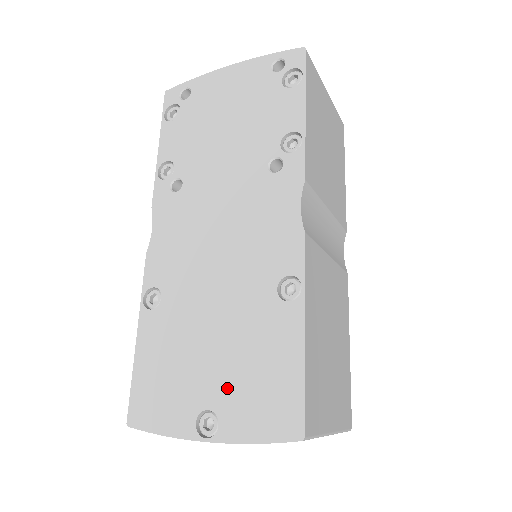
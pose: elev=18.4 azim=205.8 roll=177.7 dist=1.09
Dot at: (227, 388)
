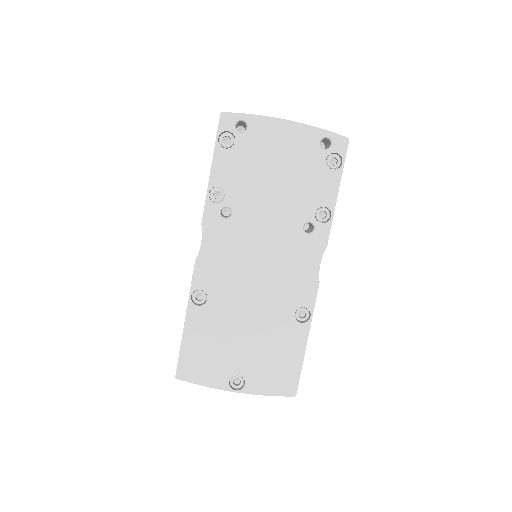
Dot at: (253, 365)
